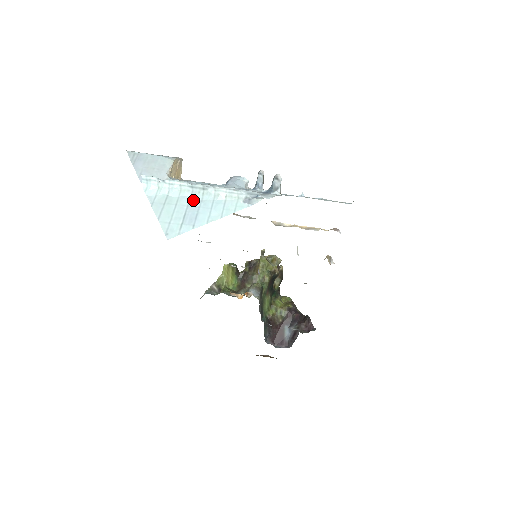
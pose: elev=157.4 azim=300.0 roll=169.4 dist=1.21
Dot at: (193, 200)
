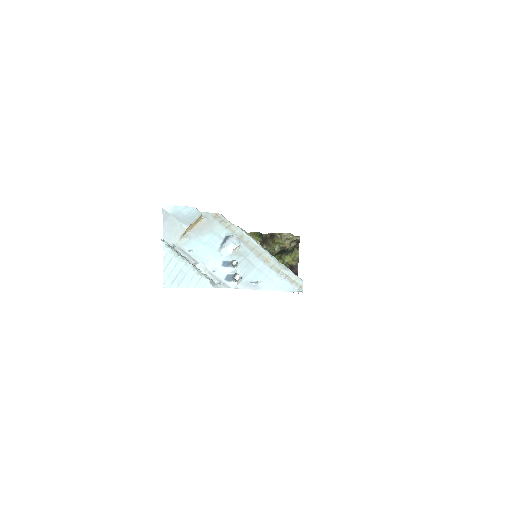
Dot at: (185, 267)
